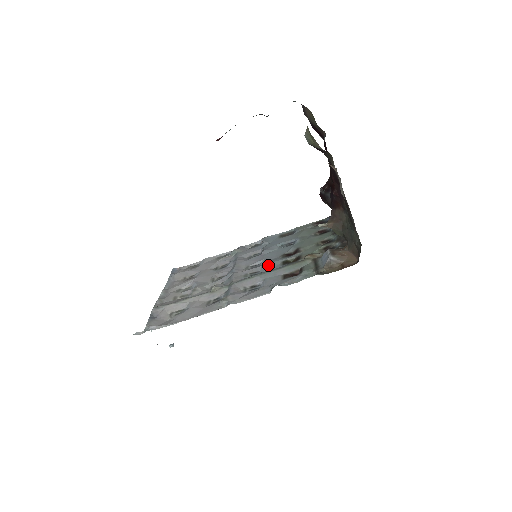
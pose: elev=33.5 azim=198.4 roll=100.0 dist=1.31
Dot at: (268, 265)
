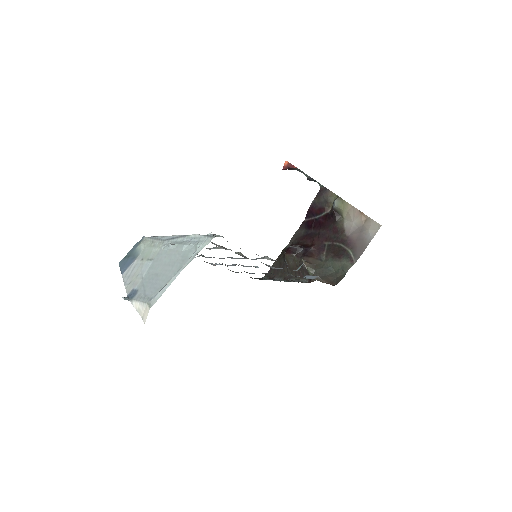
Dot at: occluded
